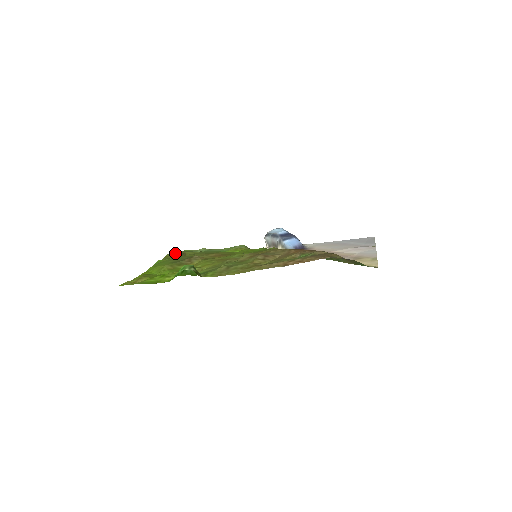
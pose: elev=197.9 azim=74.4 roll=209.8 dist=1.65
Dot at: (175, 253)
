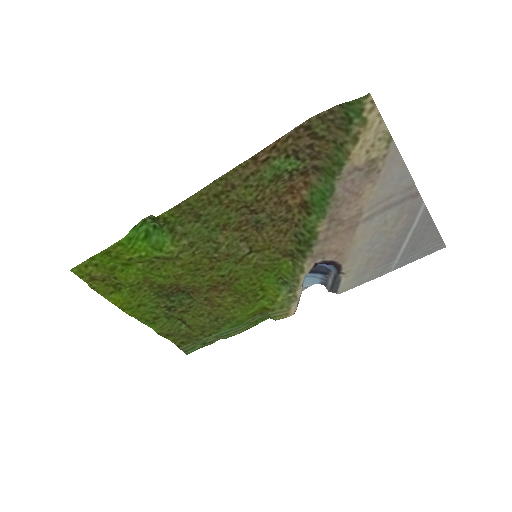
Dot at: (180, 334)
